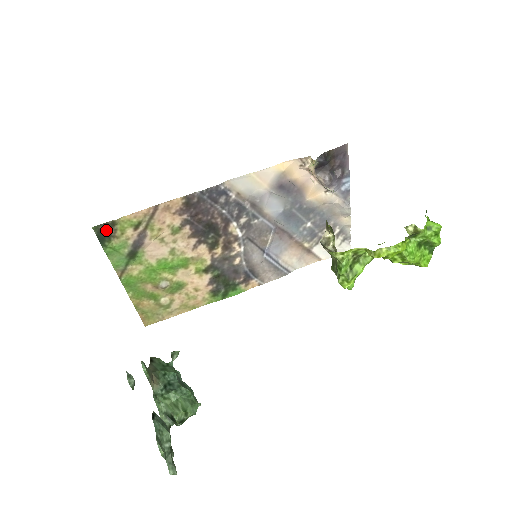
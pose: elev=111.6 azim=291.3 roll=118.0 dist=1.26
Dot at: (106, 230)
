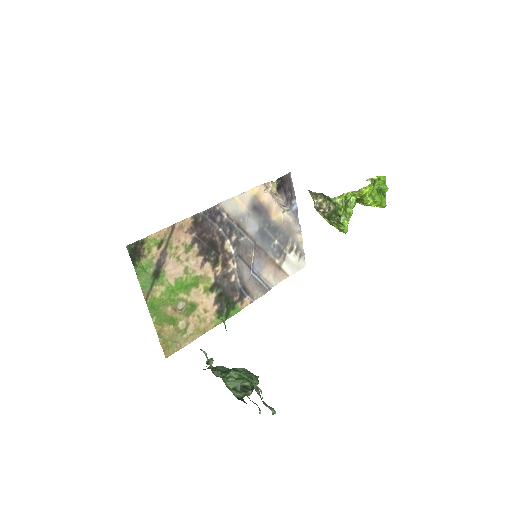
Dot at: (136, 249)
